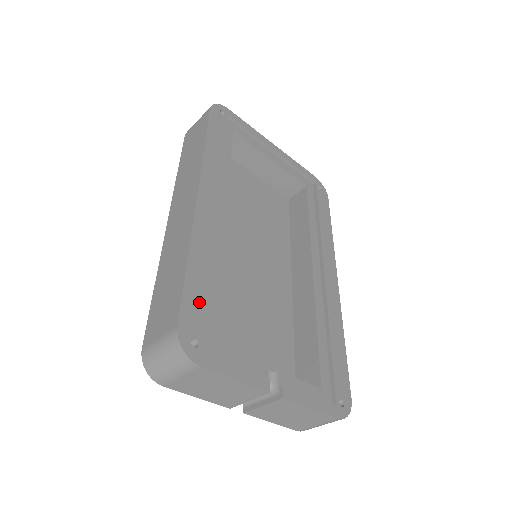
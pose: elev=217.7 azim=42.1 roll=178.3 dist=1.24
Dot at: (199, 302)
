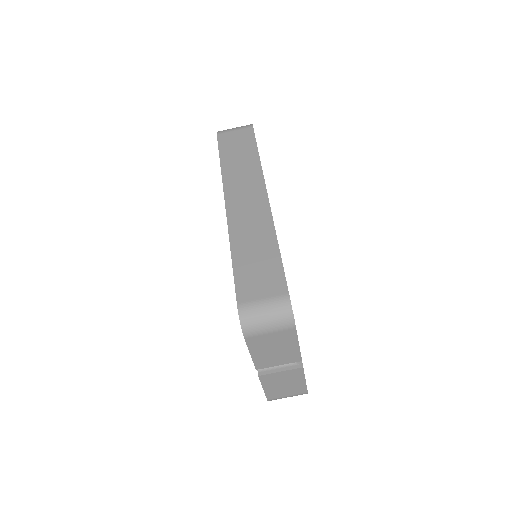
Dot at: occluded
